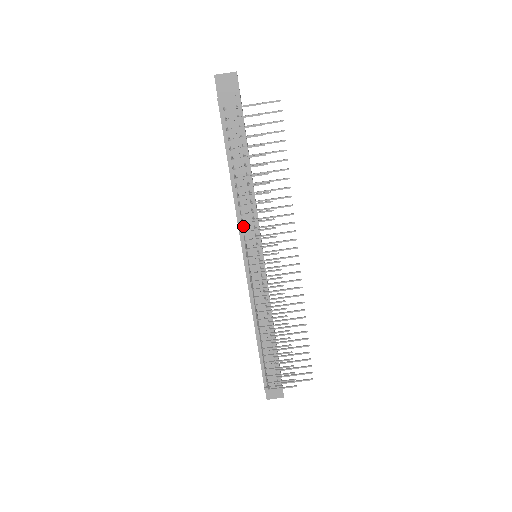
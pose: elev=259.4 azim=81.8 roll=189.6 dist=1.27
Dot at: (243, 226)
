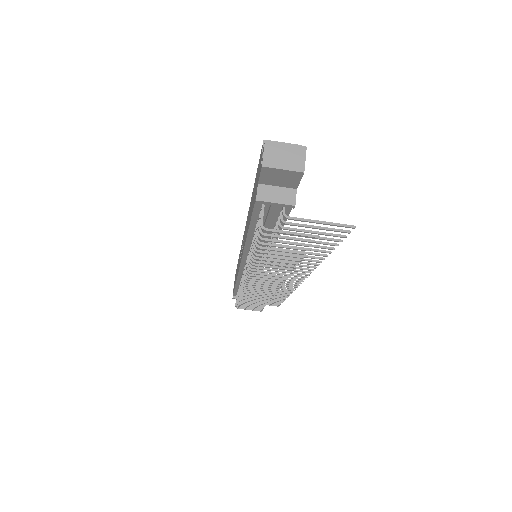
Dot at: occluded
